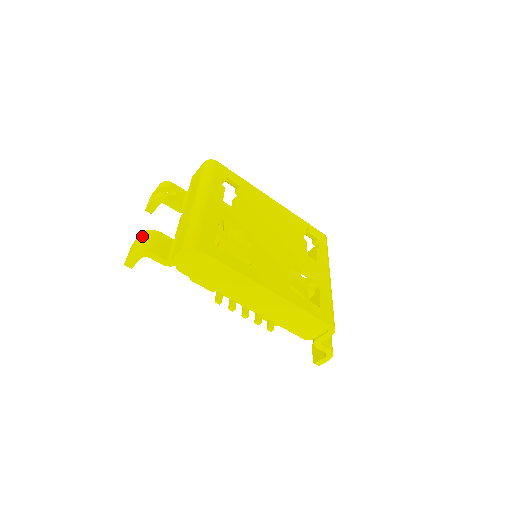
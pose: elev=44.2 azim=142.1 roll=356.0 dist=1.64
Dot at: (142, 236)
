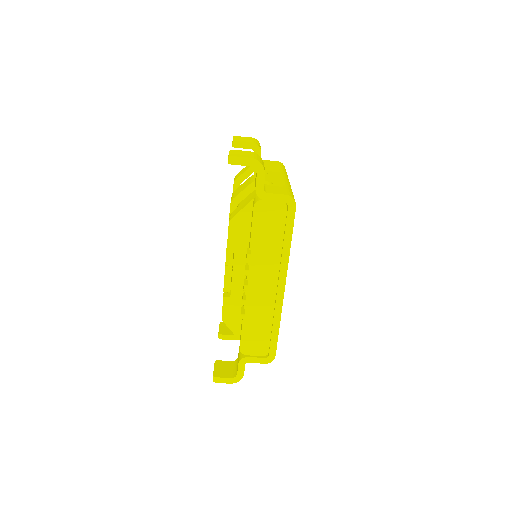
Dot at: (256, 154)
